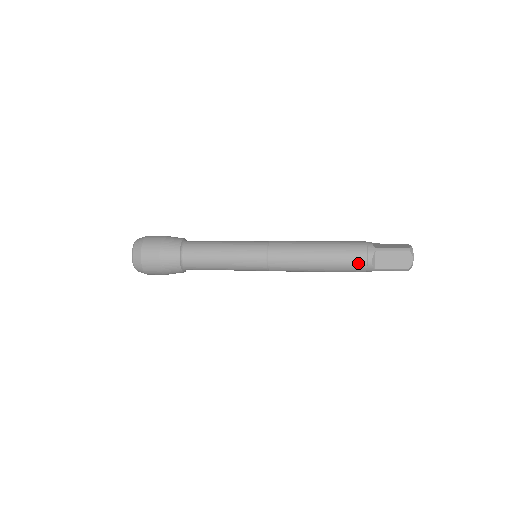
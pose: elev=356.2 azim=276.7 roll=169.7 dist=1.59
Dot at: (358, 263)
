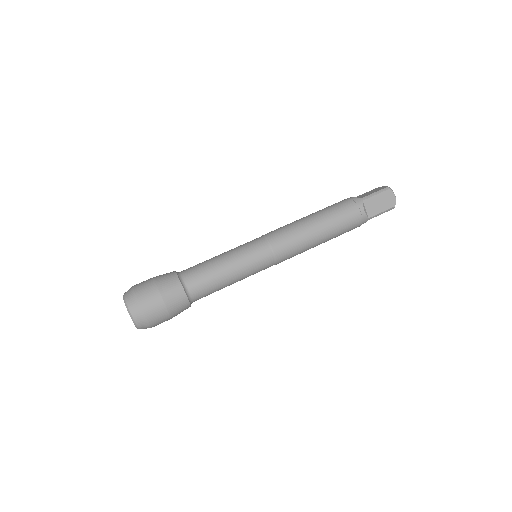
Dot at: occluded
